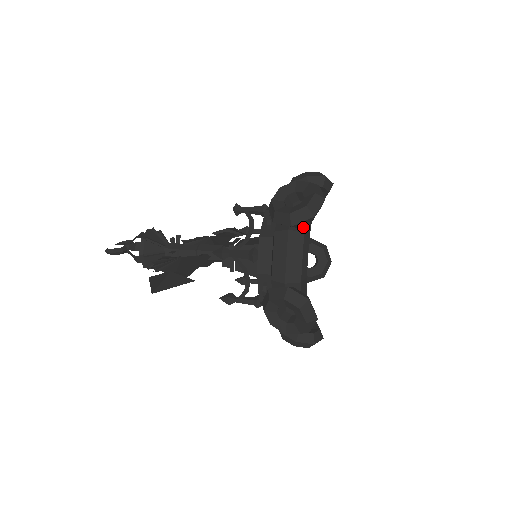
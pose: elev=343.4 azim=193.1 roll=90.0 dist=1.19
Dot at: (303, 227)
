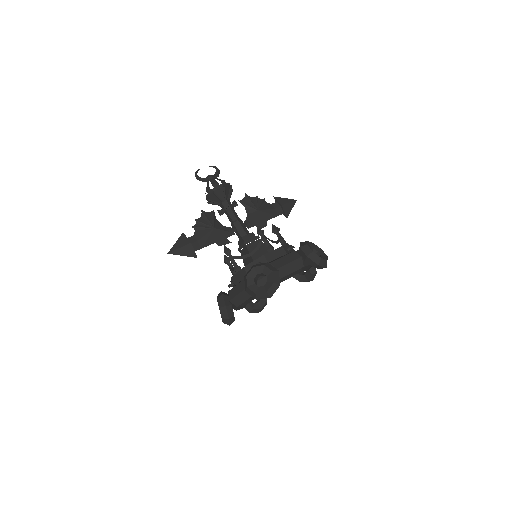
Dot at: occluded
